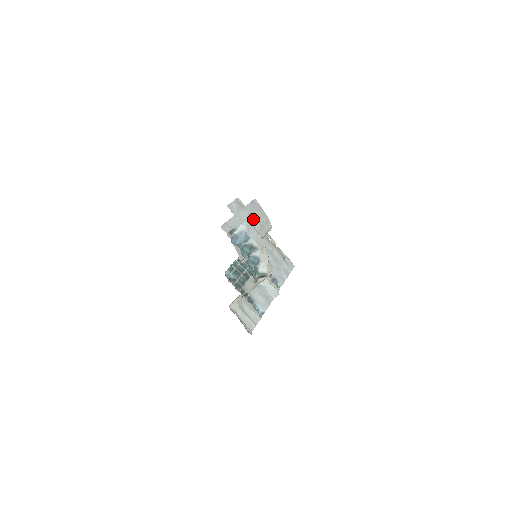
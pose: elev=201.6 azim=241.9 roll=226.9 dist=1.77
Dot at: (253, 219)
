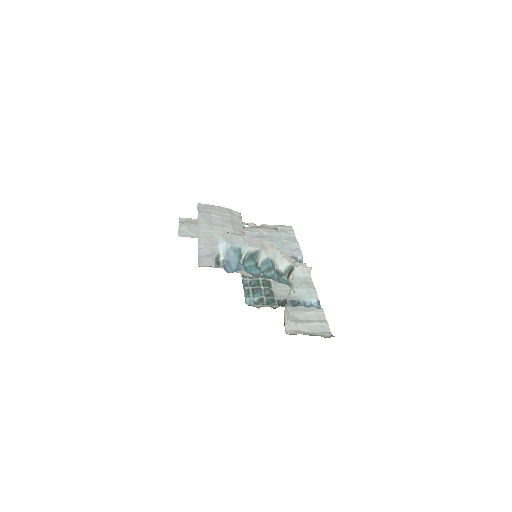
Dot at: (217, 225)
